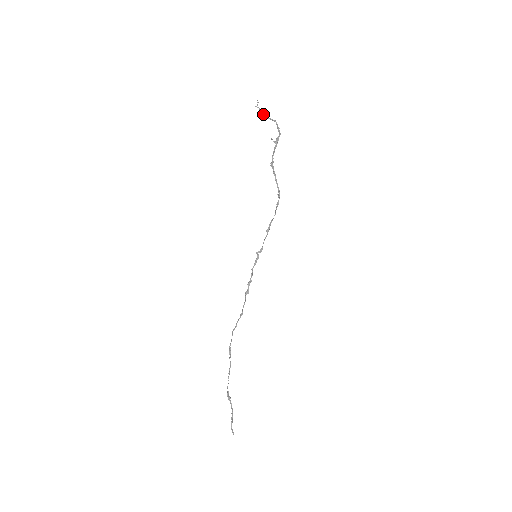
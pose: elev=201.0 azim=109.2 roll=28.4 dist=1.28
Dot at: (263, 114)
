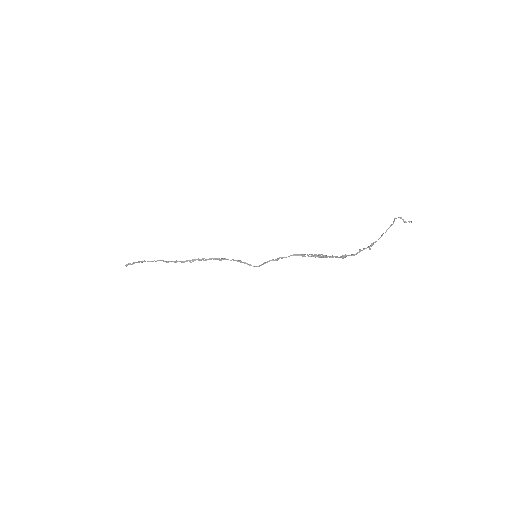
Dot at: occluded
